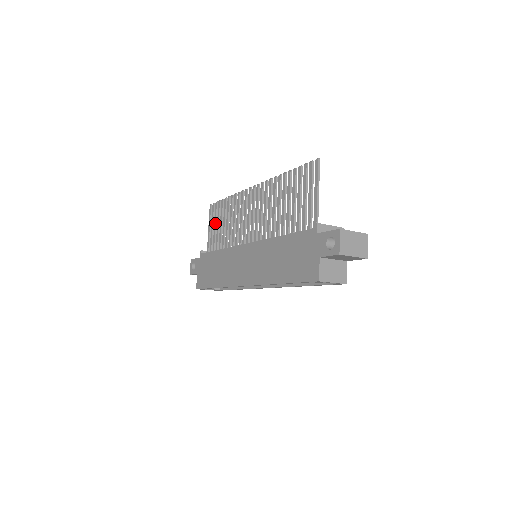
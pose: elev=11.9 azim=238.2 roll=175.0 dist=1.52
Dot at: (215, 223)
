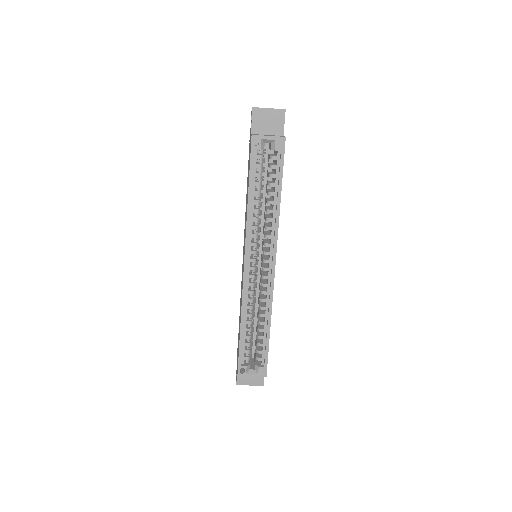
Dot at: occluded
